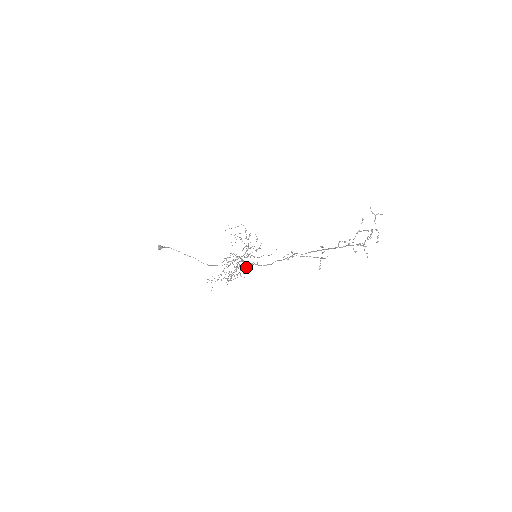
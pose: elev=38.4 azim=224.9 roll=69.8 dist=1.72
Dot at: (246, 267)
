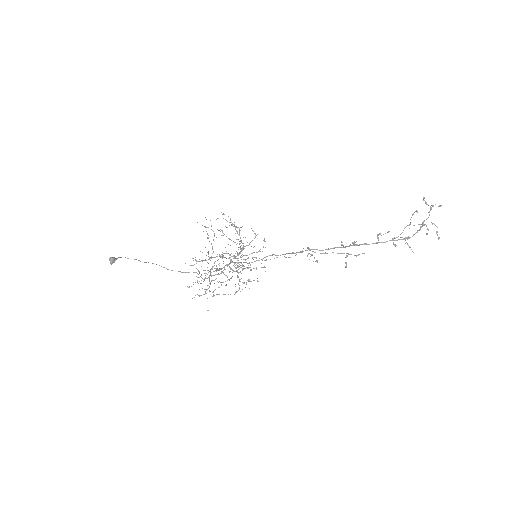
Dot at: occluded
